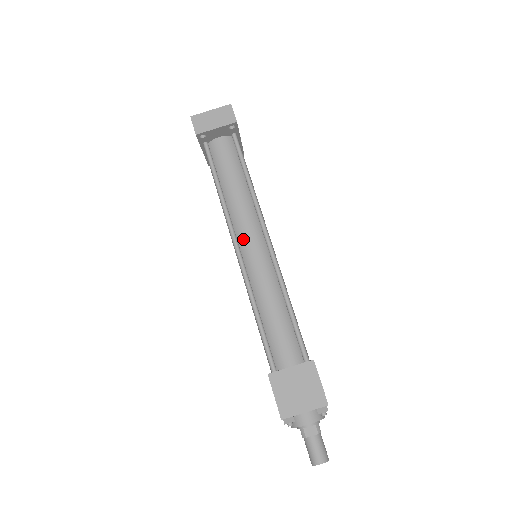
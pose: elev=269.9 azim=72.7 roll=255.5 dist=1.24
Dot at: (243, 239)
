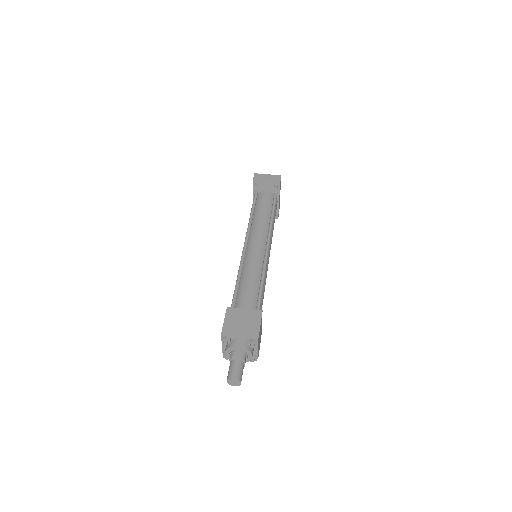
Dot at: (252, 239)
